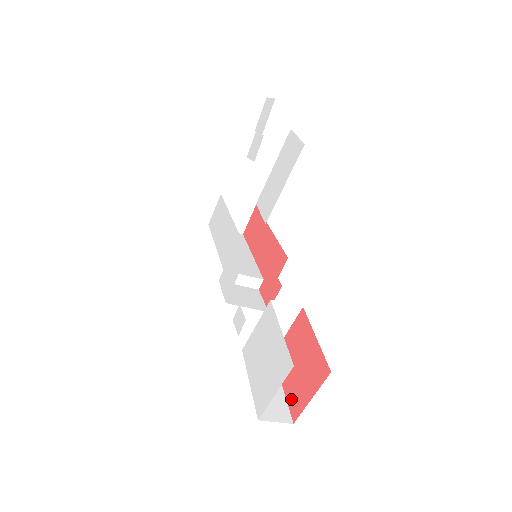
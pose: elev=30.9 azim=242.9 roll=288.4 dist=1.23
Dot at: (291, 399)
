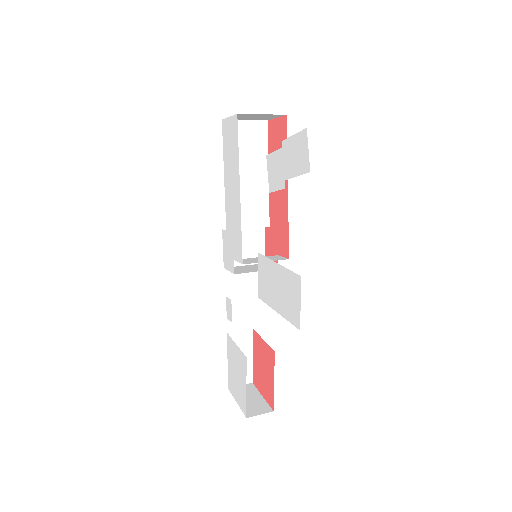
Dot at: (254, 372)
